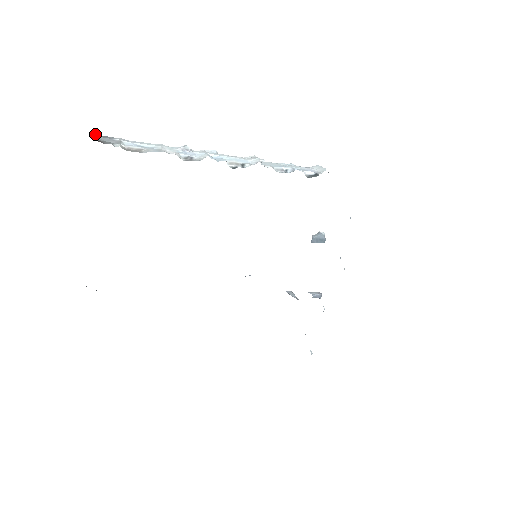
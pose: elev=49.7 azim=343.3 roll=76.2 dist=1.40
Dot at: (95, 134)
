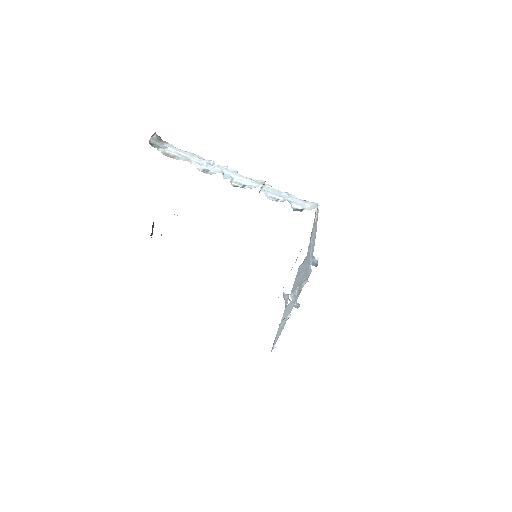
Dot at: (155, 138)
